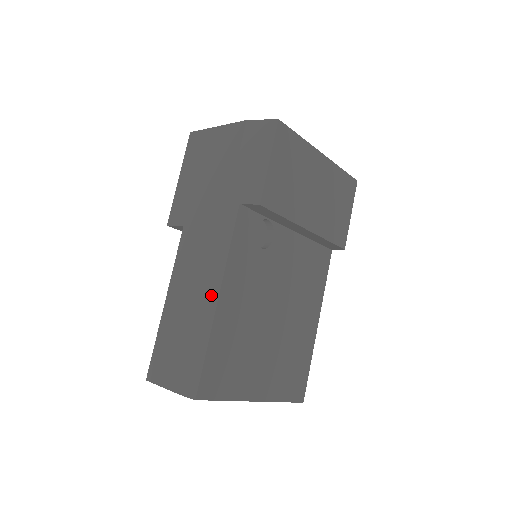
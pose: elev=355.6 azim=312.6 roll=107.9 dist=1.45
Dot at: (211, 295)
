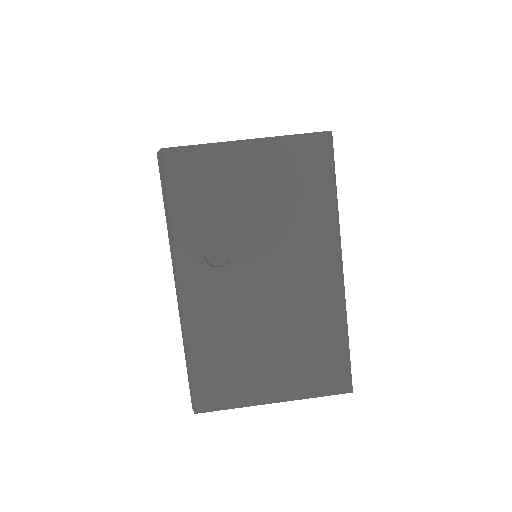
Dot at: (181, 326)
